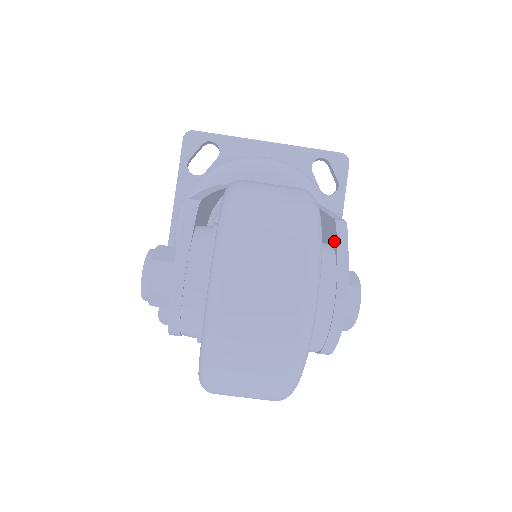
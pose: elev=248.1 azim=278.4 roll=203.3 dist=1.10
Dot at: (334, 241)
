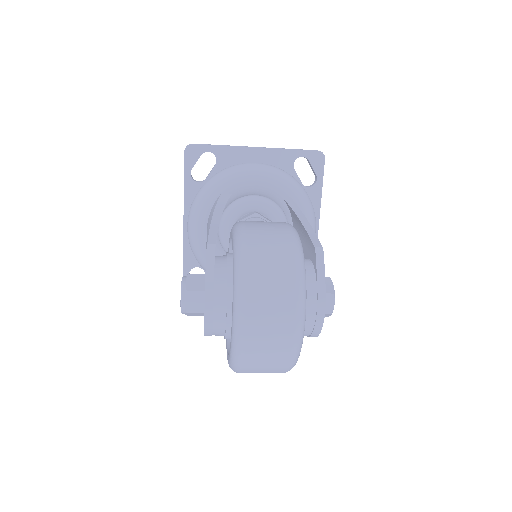
Dot at: (314, 263)
